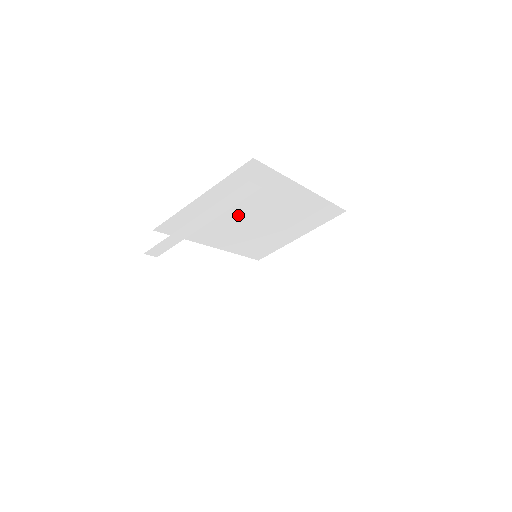
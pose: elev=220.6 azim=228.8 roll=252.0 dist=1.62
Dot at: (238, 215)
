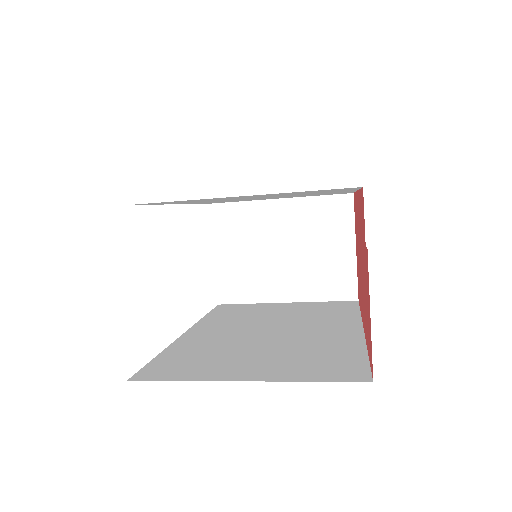
Dot at: occluded
